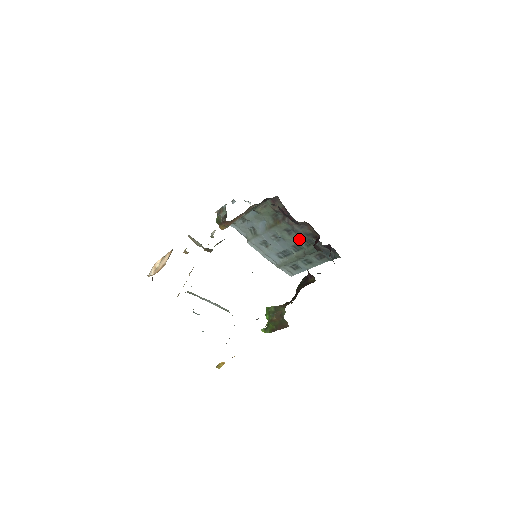
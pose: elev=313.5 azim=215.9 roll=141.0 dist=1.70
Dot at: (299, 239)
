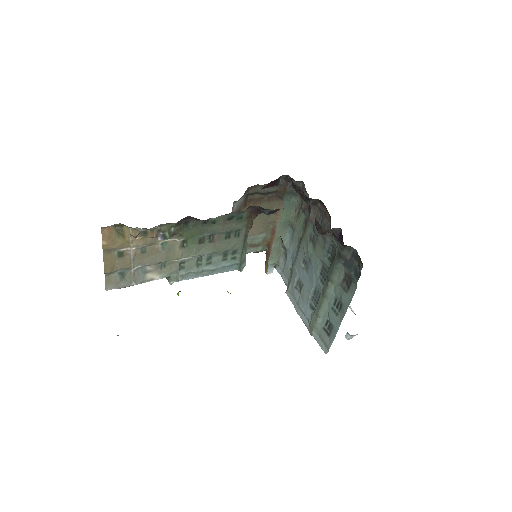
Dot at: (322, 250)
